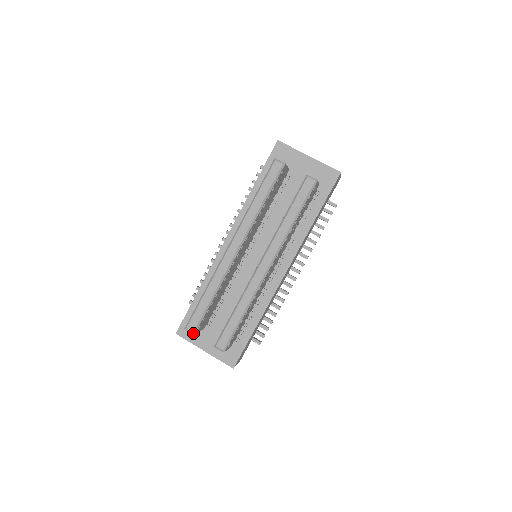
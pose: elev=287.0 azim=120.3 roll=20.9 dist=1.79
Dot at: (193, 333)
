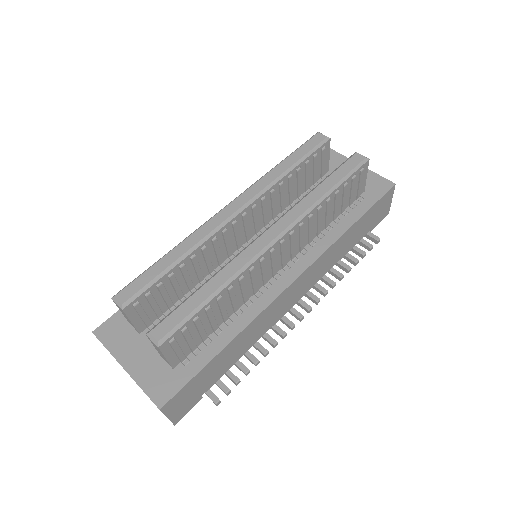
Dot at: (122, 306)
